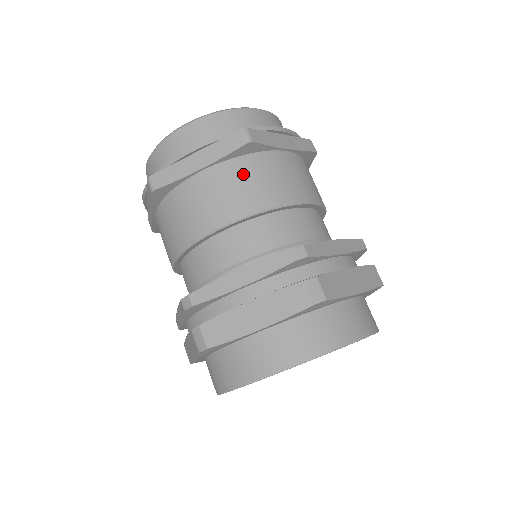
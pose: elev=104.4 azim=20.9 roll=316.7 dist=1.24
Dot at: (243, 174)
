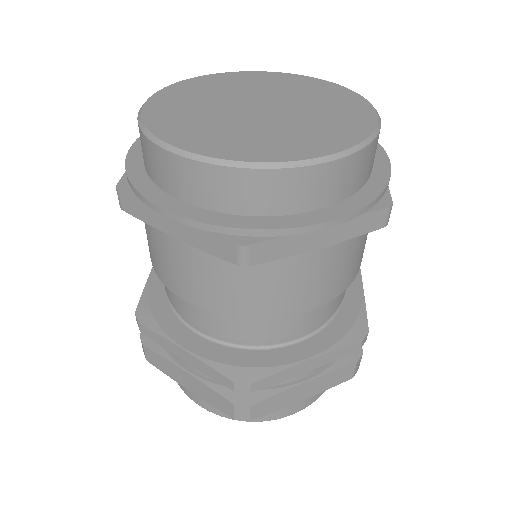
Dot at: (352, 250)
